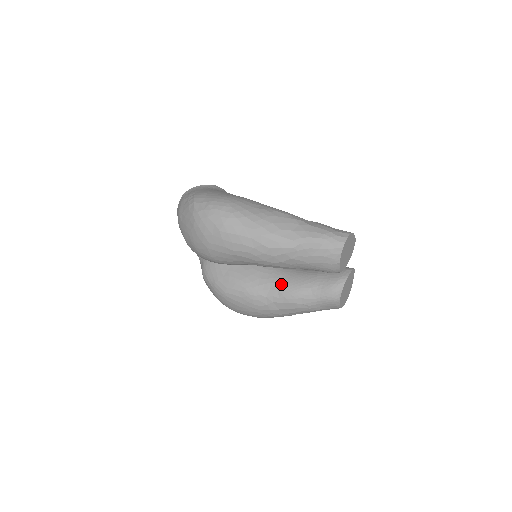
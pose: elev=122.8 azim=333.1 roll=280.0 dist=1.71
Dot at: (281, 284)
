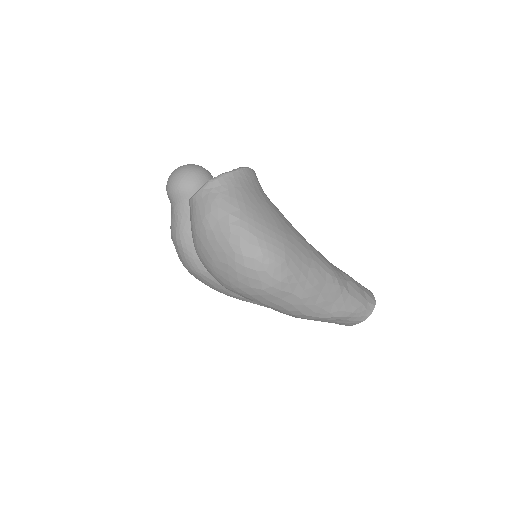
Dot at: occluded
